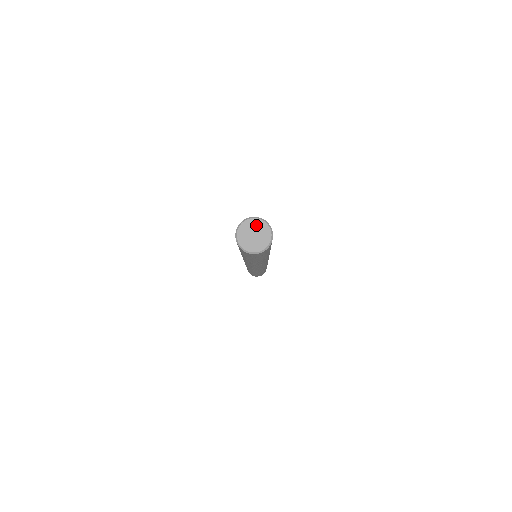
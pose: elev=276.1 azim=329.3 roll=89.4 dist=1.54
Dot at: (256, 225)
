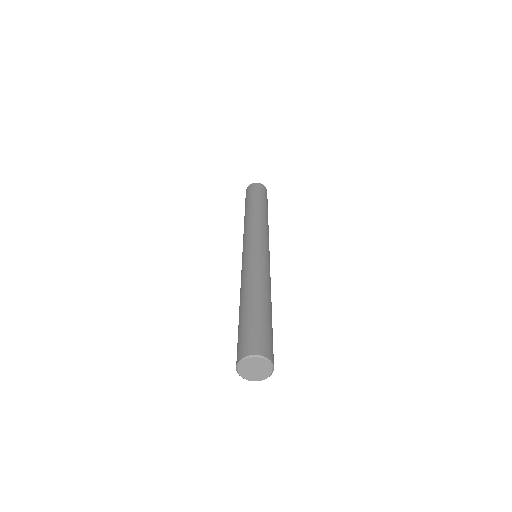
Dot at: (248, 364)
